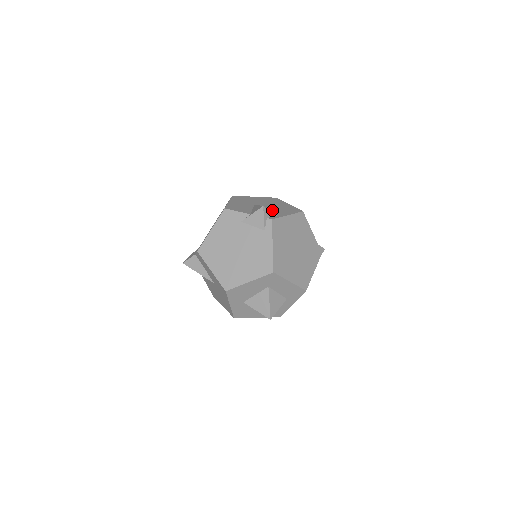
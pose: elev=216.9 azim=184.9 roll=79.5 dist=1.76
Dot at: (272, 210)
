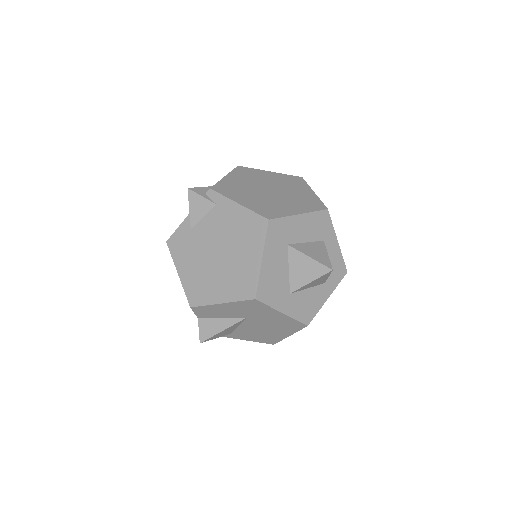
Dot at: occluded
